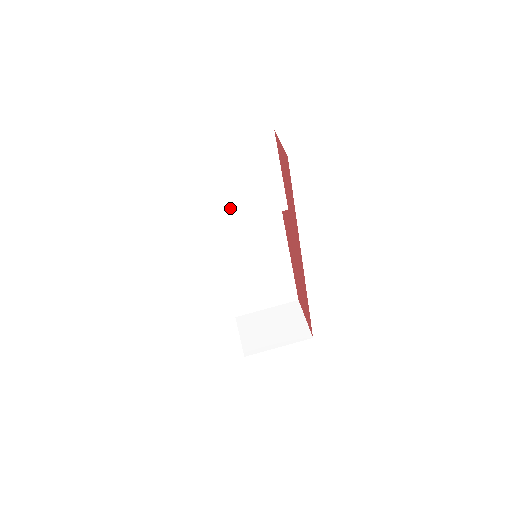
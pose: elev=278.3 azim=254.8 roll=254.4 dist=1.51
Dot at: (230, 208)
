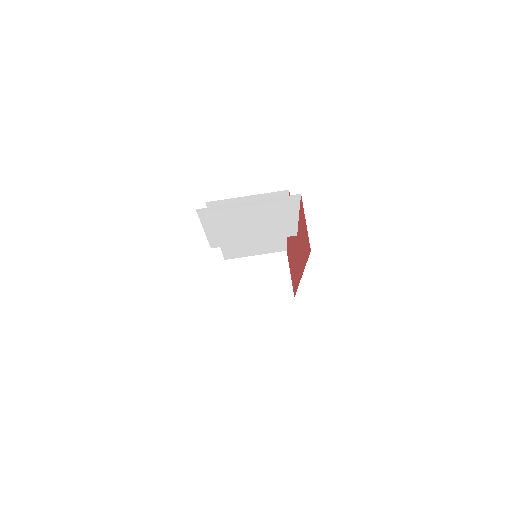
Dot at: (238, 236)
